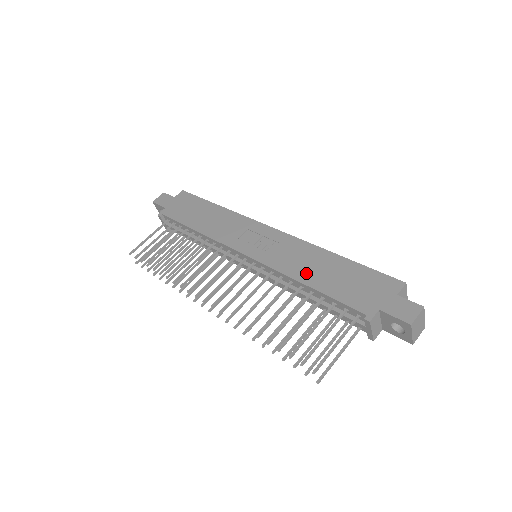
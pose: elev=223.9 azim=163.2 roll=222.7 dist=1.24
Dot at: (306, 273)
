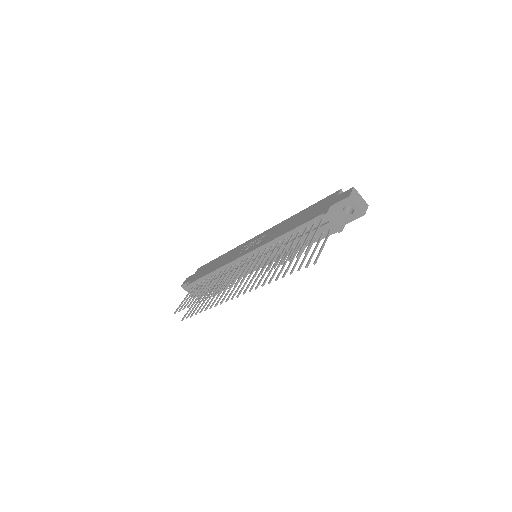
Dot at: (284, 230)
